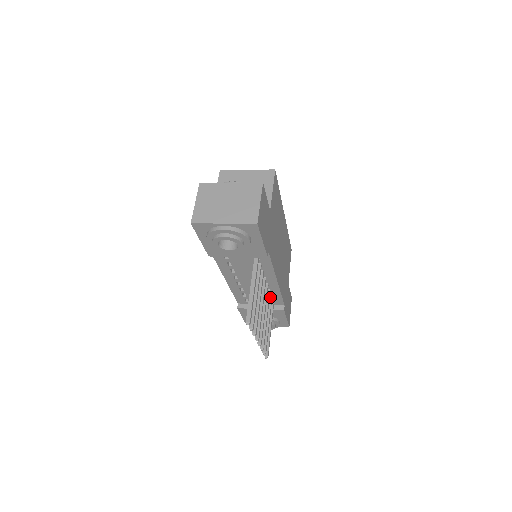
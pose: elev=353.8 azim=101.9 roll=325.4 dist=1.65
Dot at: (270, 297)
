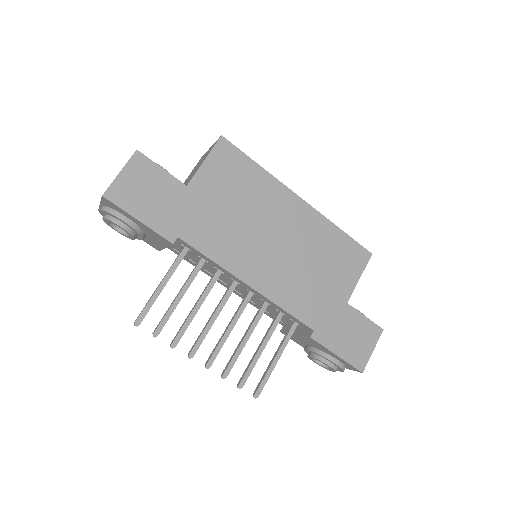
Dot at: (278, 313)
